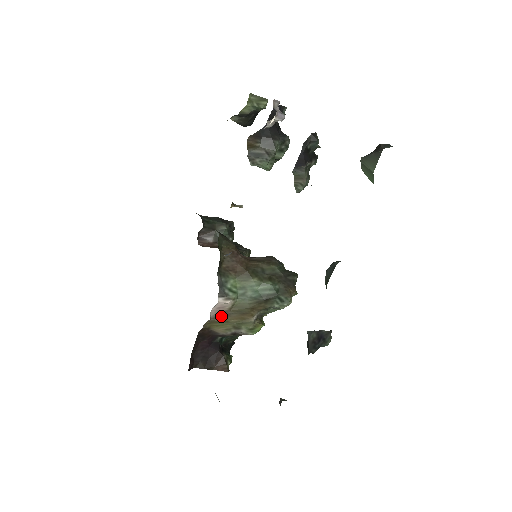
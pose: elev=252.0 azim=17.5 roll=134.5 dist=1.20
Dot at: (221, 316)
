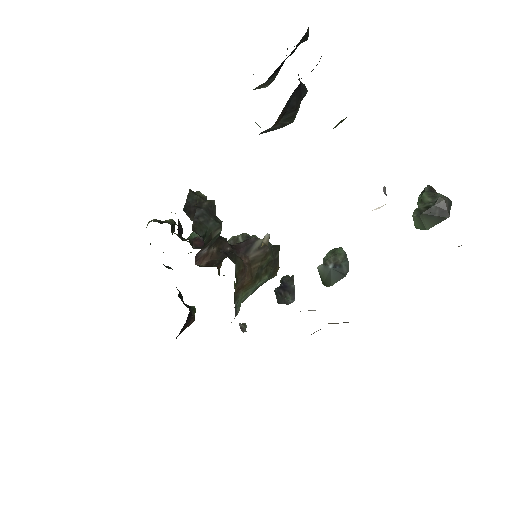
Dot at: occluded
